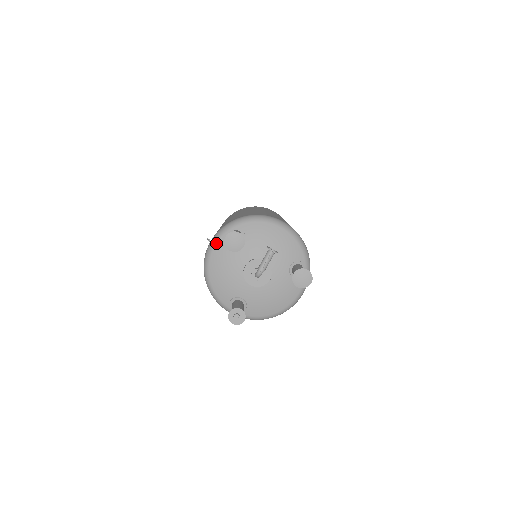
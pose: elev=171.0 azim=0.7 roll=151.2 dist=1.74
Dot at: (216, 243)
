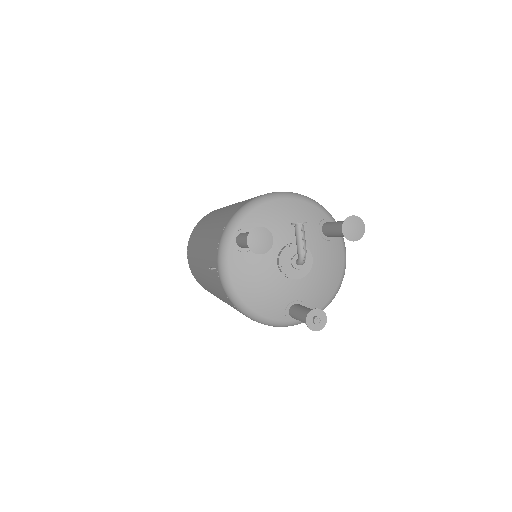
Dot at: (227, 263)
